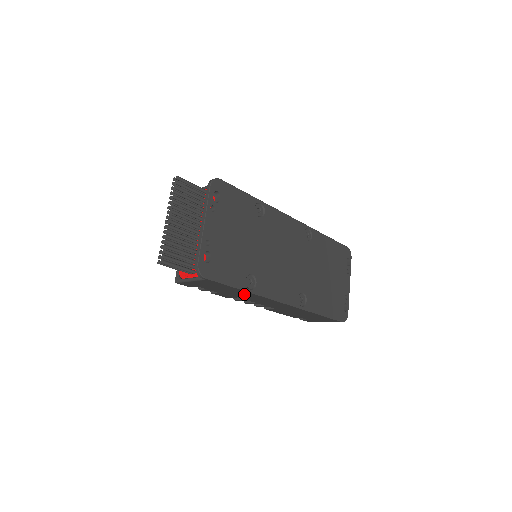
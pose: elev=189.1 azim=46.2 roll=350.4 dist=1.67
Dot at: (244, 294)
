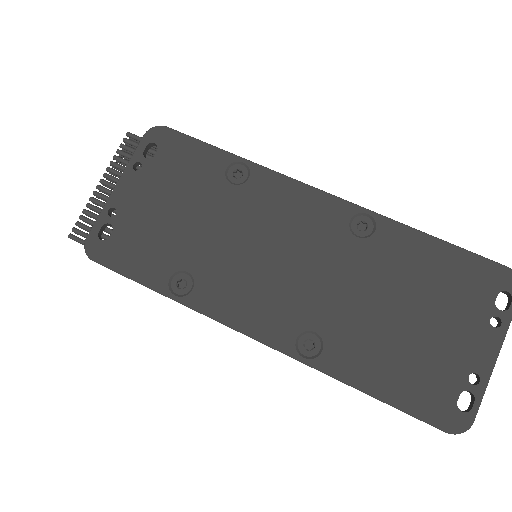
Dot at: occluded
